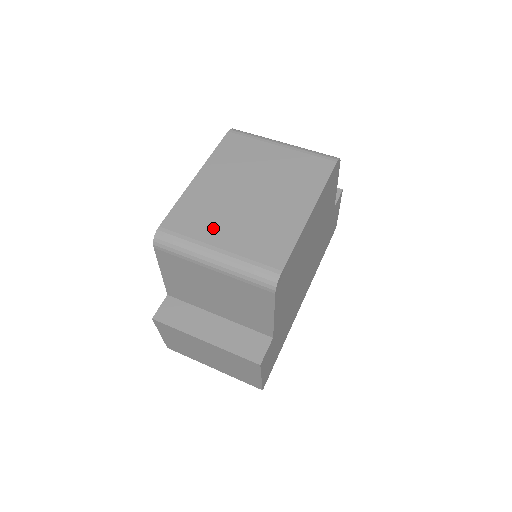
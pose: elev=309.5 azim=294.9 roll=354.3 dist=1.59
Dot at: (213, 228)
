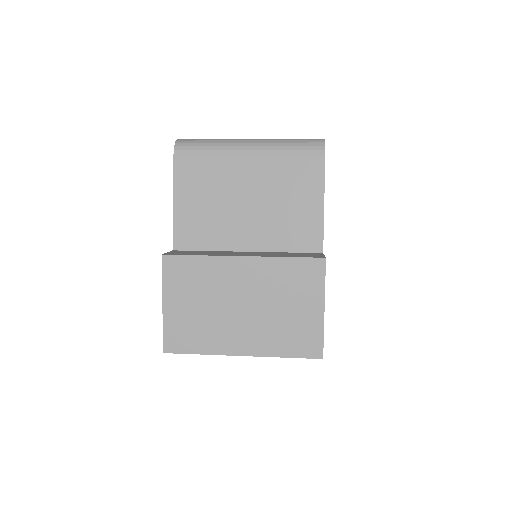
Dot at: occluded
